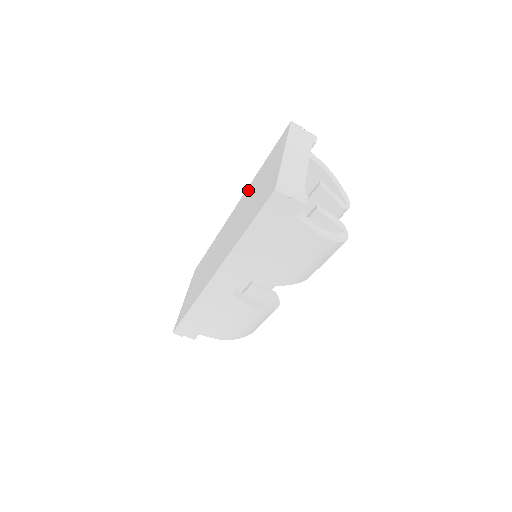
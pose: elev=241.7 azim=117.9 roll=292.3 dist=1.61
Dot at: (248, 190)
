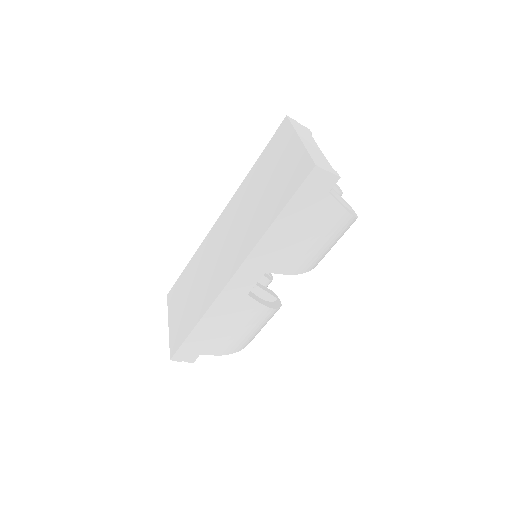
Dot at: (241, 191)
